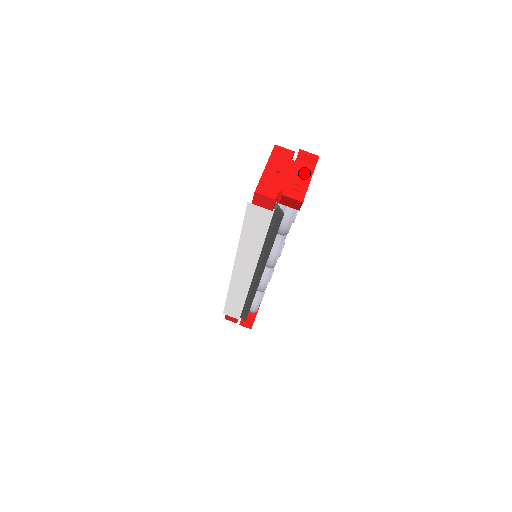
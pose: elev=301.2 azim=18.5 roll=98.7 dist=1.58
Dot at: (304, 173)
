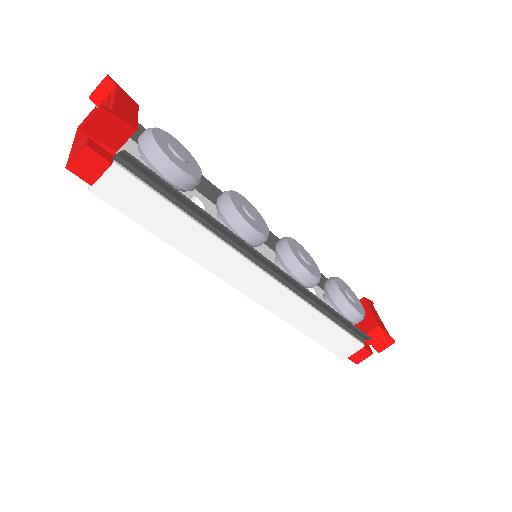
Dot at: (105, 101)
